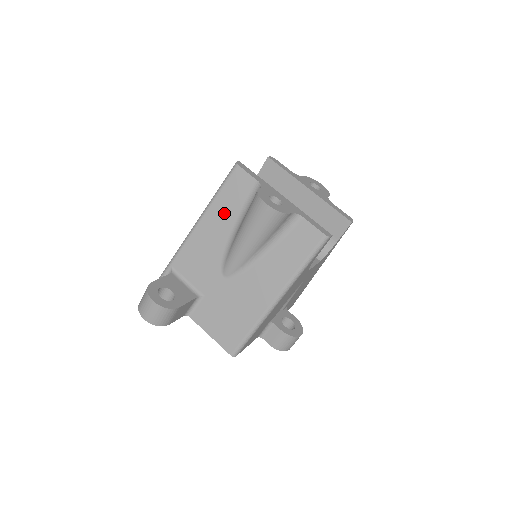
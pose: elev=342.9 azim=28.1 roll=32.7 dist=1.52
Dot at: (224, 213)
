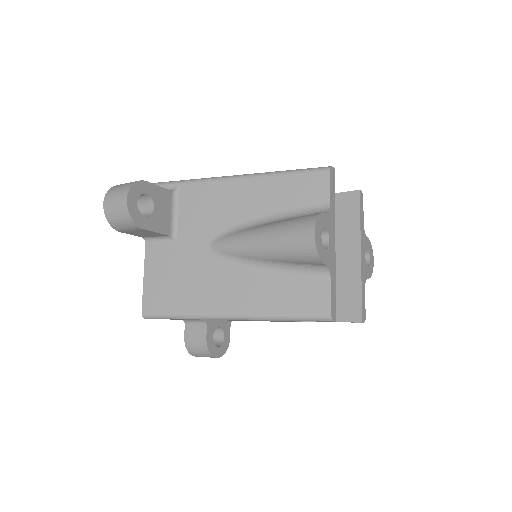
Dot at: (271, 195)
